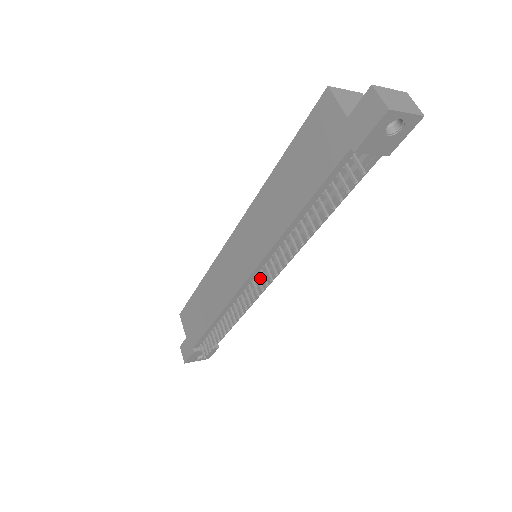
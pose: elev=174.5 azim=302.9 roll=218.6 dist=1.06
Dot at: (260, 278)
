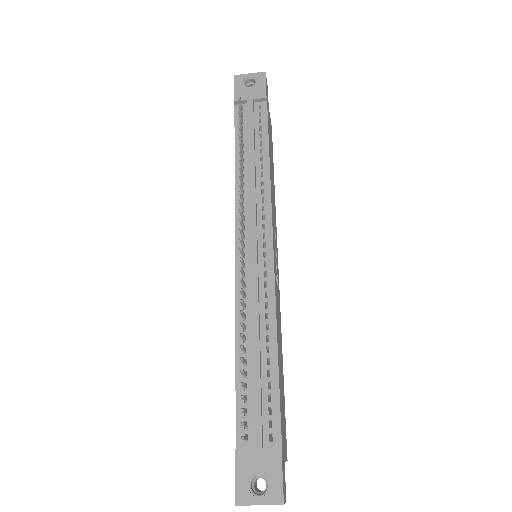
Dot at: (250, 250)
